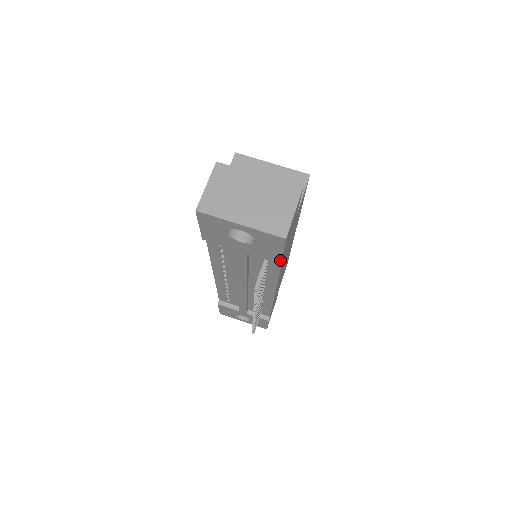
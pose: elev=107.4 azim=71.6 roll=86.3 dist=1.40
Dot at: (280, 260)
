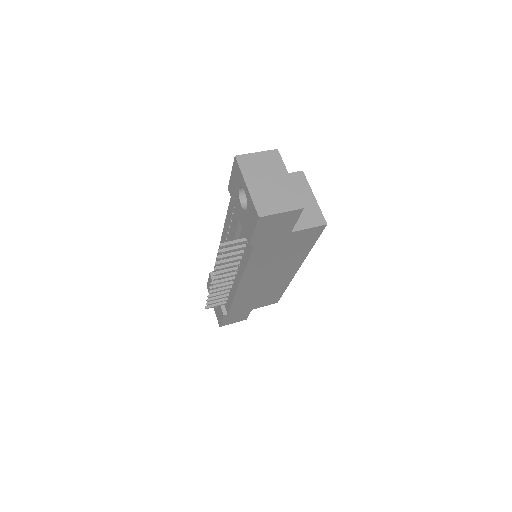
Dot at: (250, 240)
